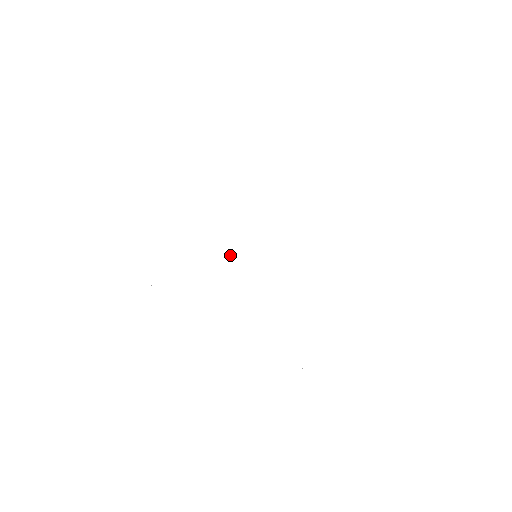
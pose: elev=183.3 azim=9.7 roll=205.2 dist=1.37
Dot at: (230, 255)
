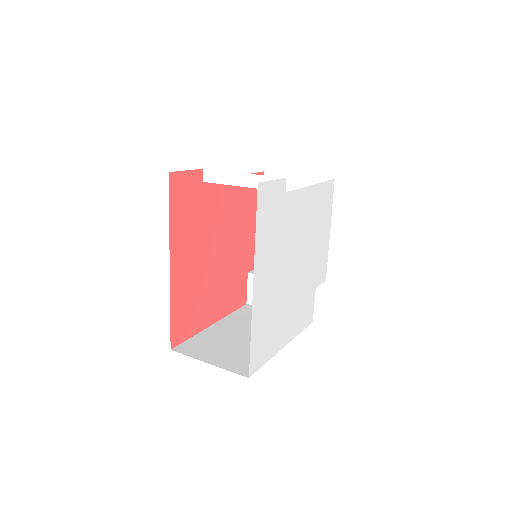
Dot at: (285, 261)
